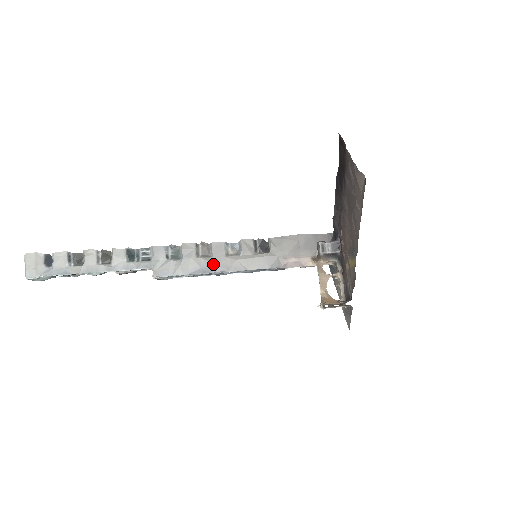
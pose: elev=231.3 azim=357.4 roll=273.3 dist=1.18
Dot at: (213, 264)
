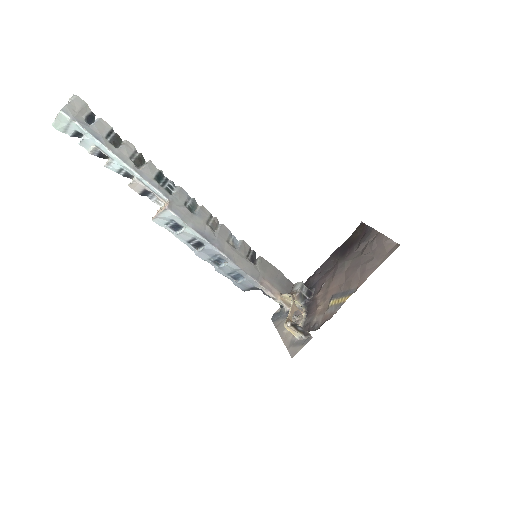
Dot at: (215, 238)
